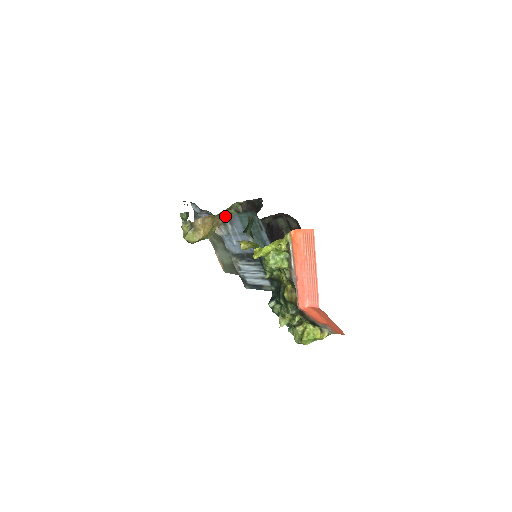
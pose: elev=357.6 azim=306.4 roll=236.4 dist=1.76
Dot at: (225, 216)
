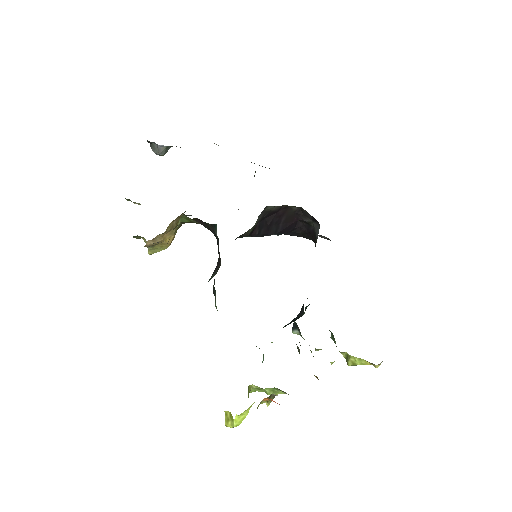
Dot at: occluded
